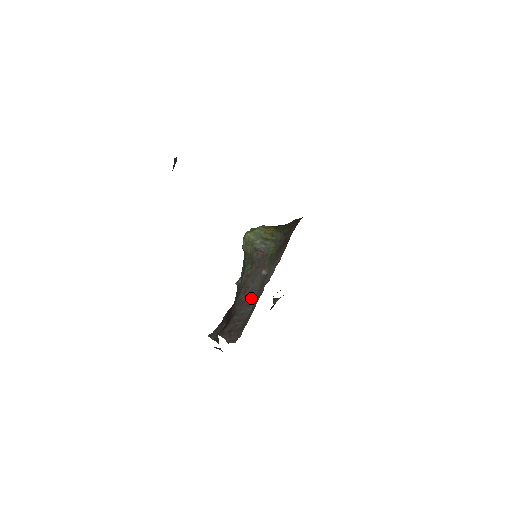
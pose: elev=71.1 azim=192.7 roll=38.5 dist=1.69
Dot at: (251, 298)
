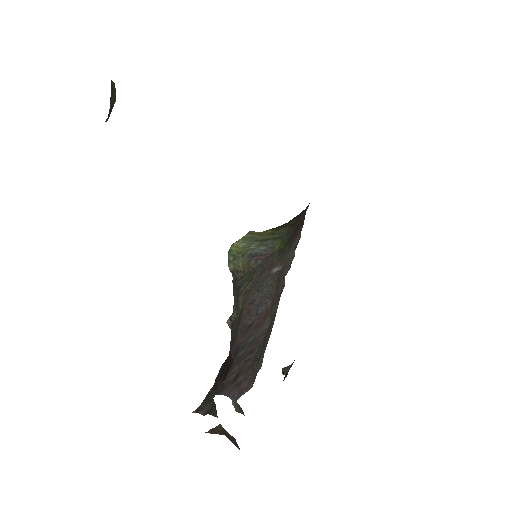
Dot at: (263, 311)
